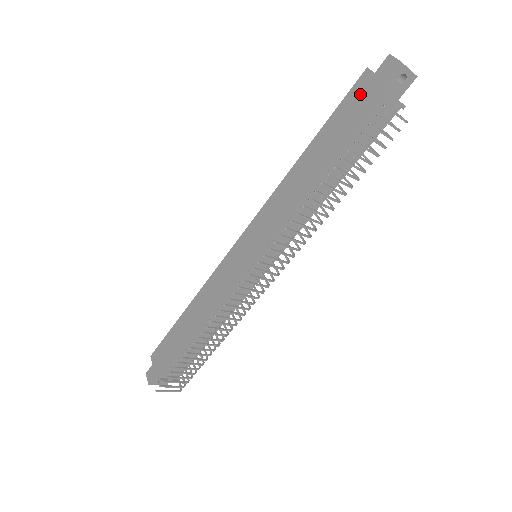
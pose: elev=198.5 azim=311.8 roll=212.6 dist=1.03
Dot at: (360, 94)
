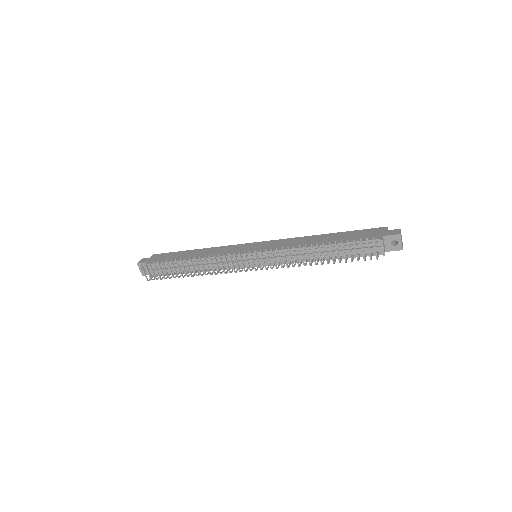
Dot at: (373, 232)
